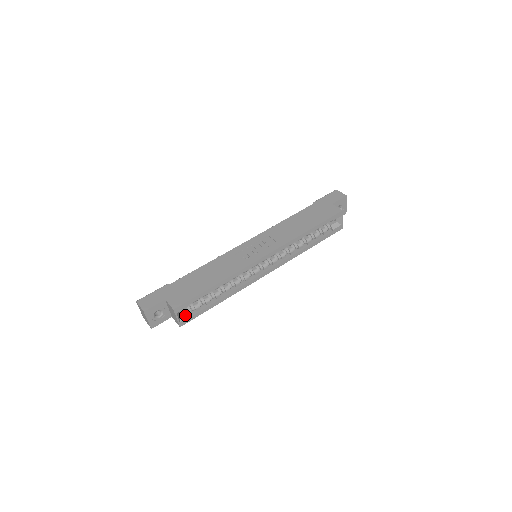
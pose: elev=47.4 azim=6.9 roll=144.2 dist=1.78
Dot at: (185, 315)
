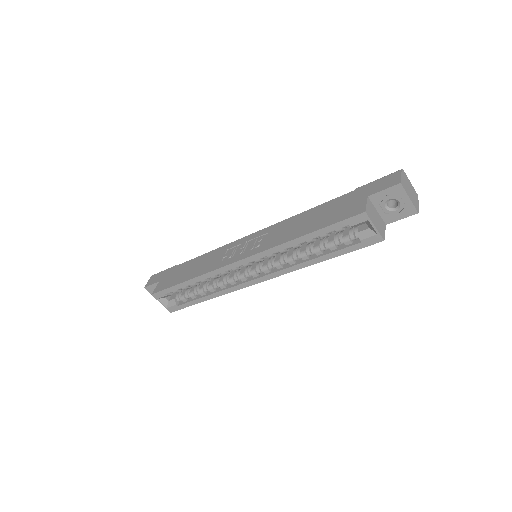
Dot at: (172, 302)
